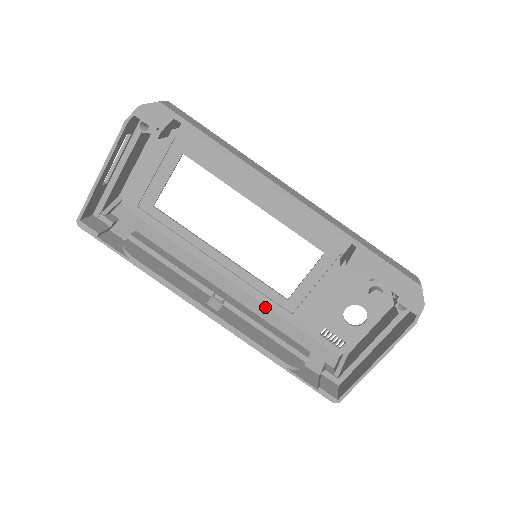
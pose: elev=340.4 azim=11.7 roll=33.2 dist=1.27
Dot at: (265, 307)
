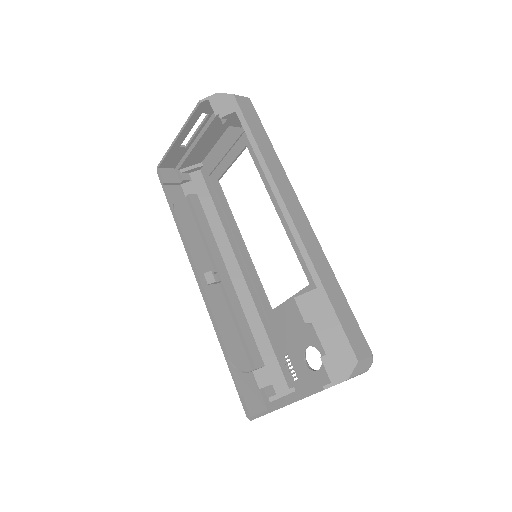
Dot at: (254, 306)
